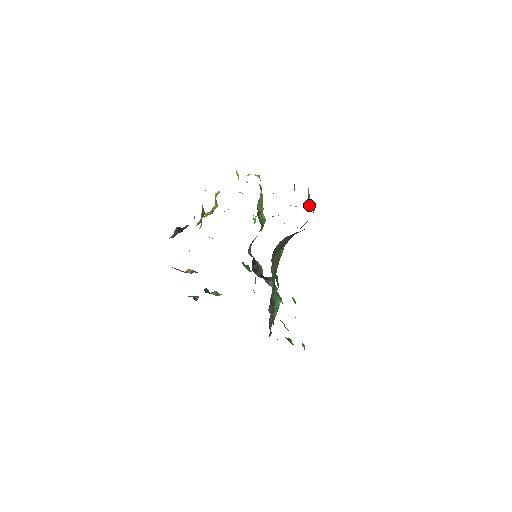
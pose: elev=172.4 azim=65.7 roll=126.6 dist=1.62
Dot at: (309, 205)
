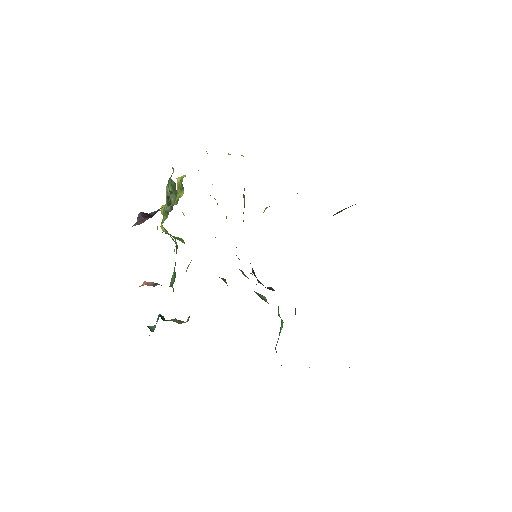
Dot at: occluded
